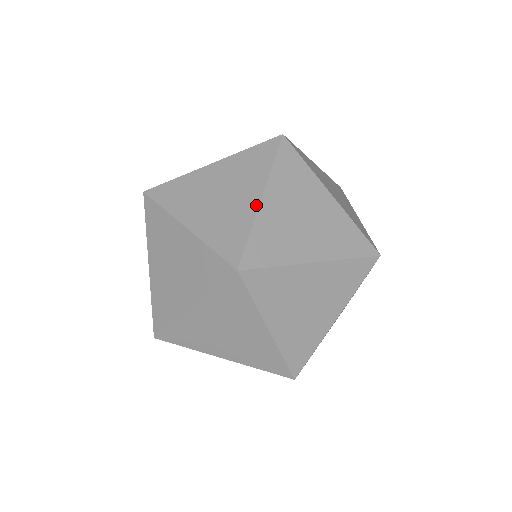
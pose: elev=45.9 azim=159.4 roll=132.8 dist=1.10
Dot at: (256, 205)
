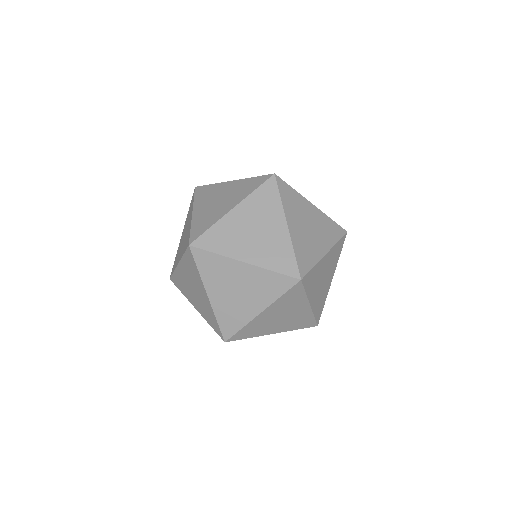
Dot at: (323, 255)
